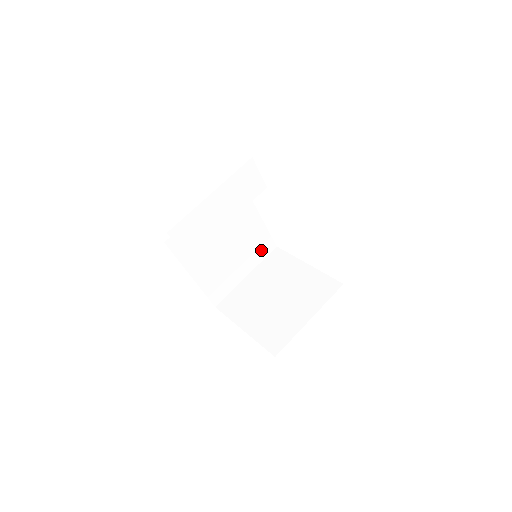
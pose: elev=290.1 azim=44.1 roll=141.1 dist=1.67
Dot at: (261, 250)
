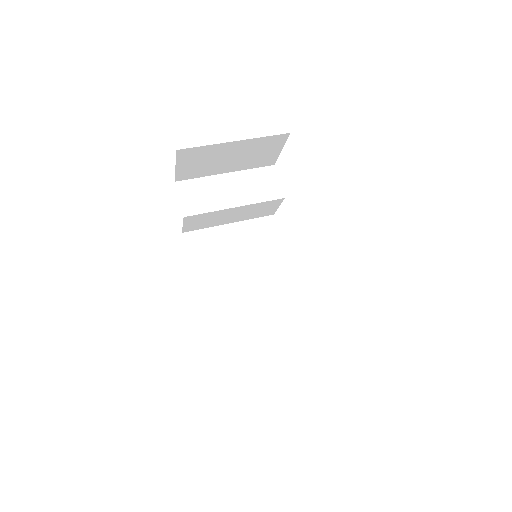
Dot at: (283, 305)
